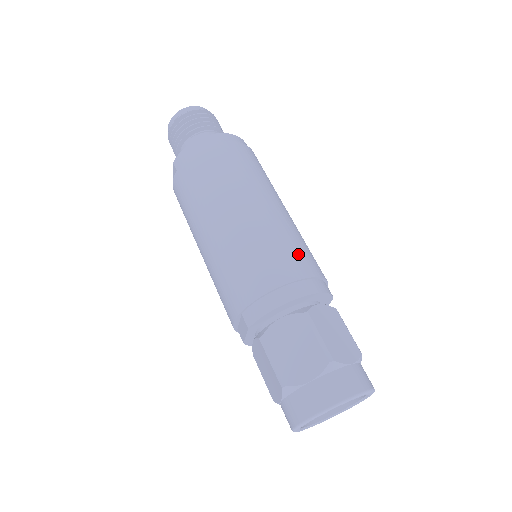
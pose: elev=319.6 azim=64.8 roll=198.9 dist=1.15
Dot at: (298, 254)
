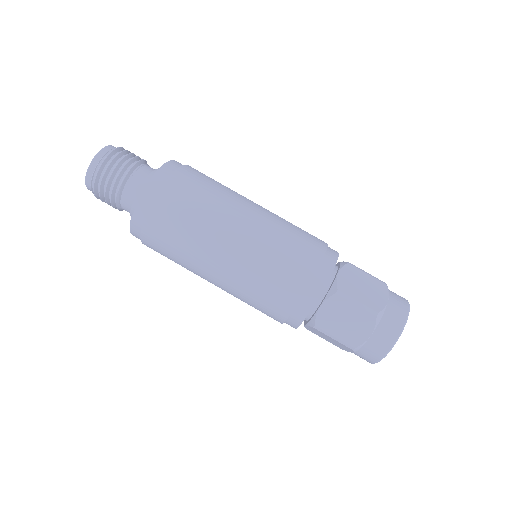
Dot at: occluded
